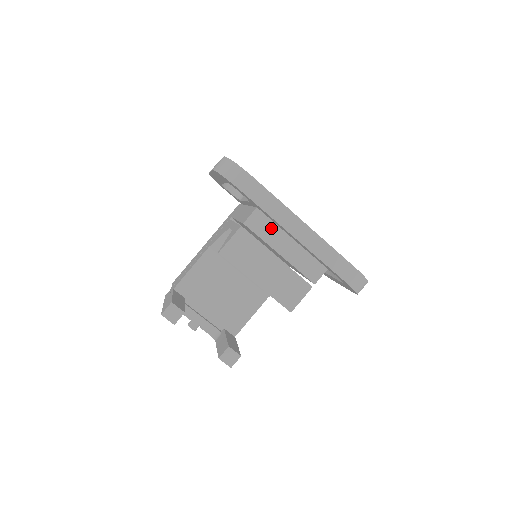
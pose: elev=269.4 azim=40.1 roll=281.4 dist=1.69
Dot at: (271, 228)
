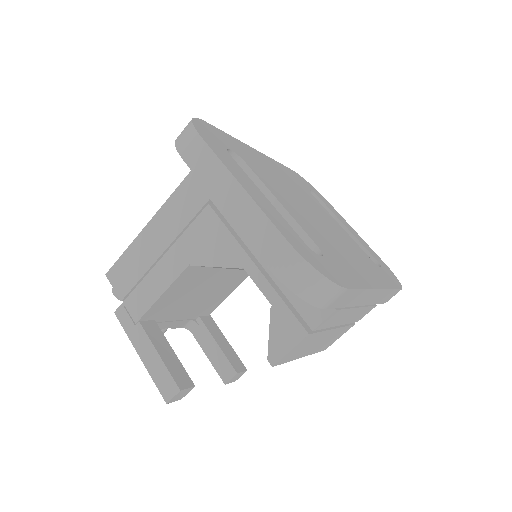
Dot at: (342, 315)
